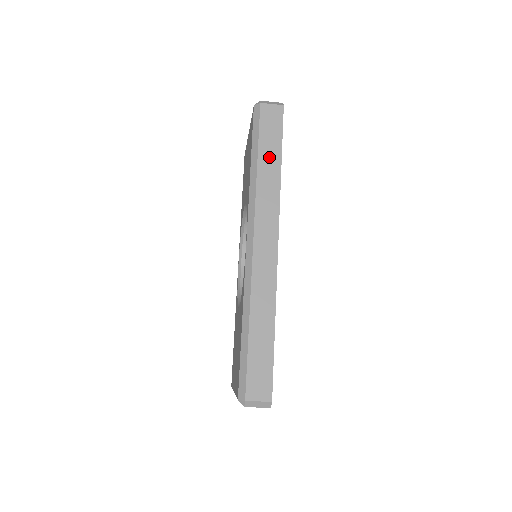
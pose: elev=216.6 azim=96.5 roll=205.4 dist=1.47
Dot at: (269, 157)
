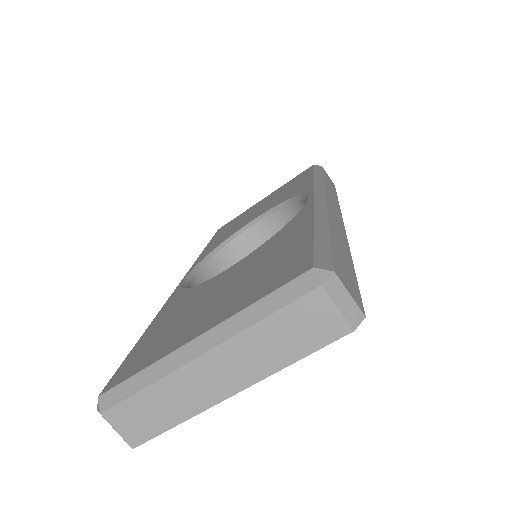
Dot at: (330, 186)
